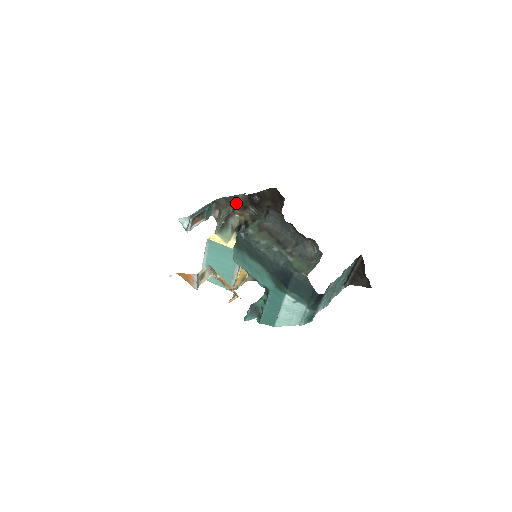
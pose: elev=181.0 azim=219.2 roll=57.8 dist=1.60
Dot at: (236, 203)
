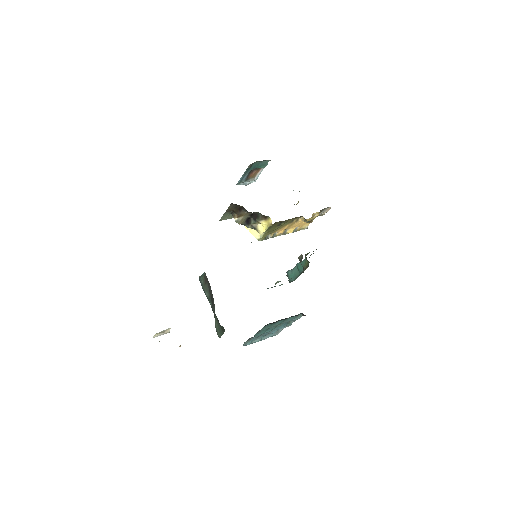
Dot at: (227, 211)
